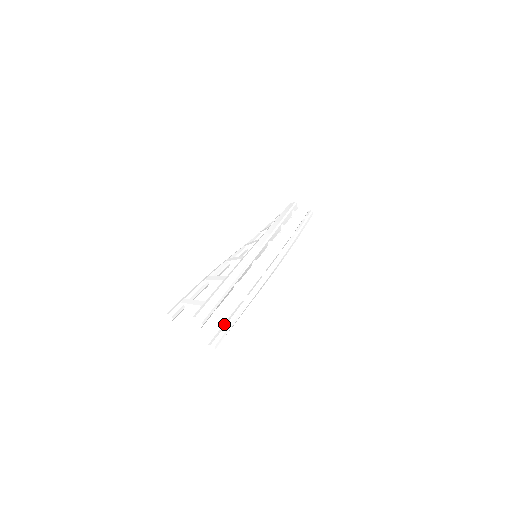
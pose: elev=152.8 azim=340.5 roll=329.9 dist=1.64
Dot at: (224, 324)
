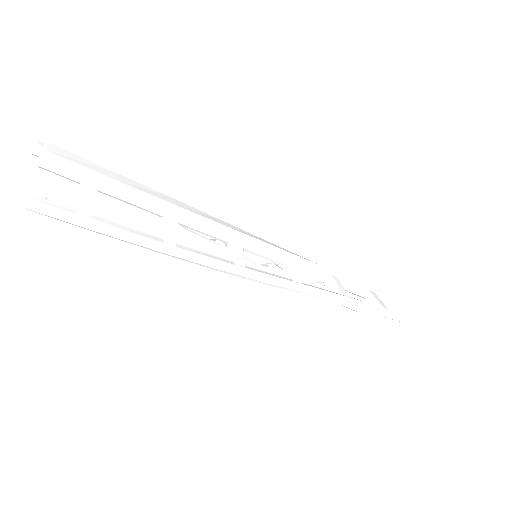
Dot at: (88, 206)
